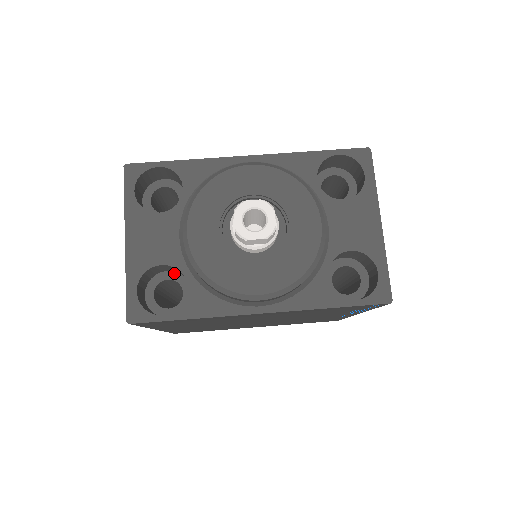
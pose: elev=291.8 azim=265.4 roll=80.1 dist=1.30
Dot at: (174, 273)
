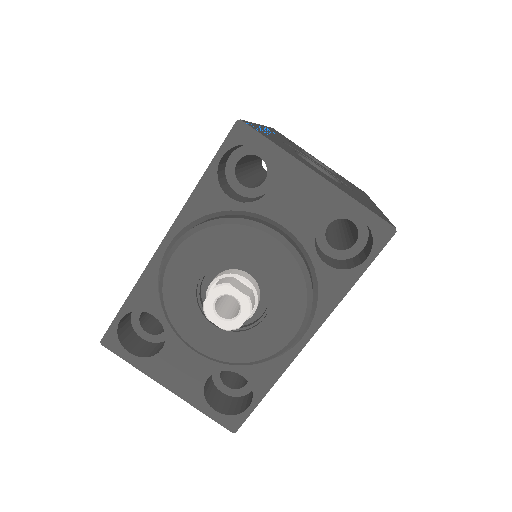
Dot at: occluded
